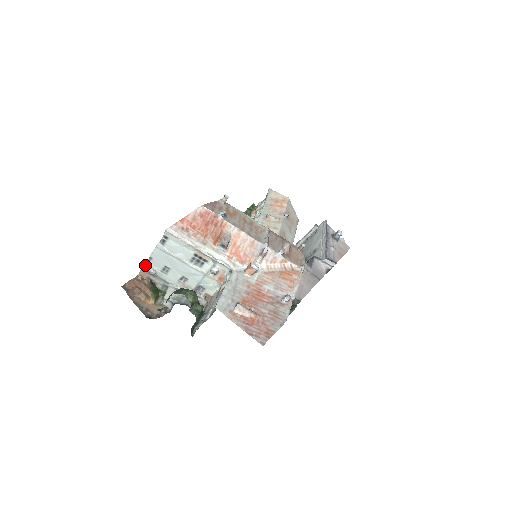
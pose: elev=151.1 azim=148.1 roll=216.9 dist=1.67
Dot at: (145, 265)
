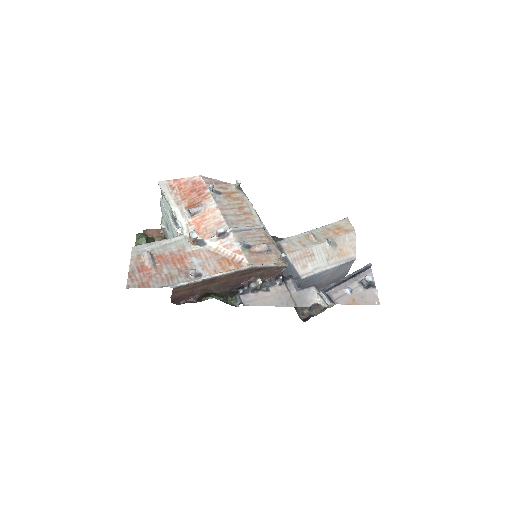
Dot at: (161, 218)
